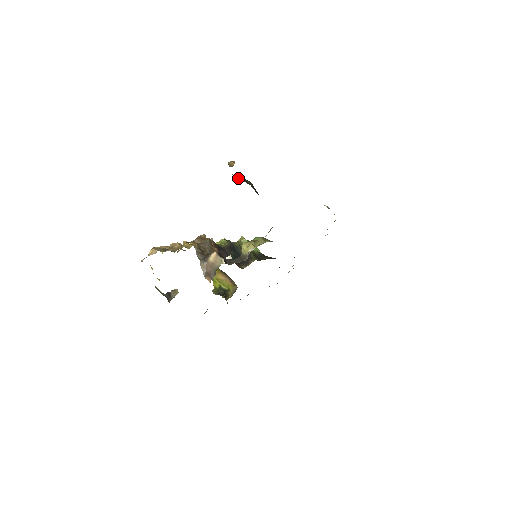
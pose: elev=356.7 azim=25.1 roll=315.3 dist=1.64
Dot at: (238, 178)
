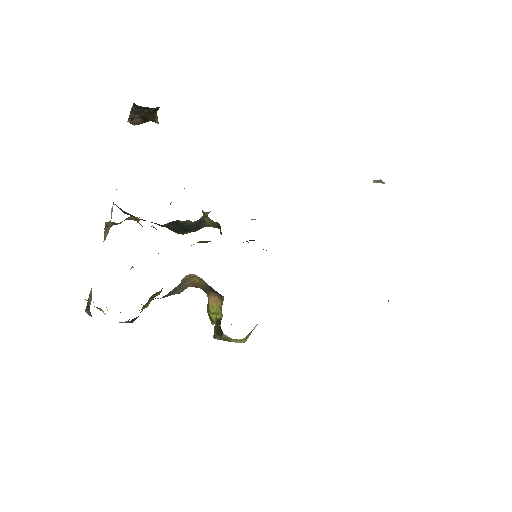
Dot at: (132, 120)
